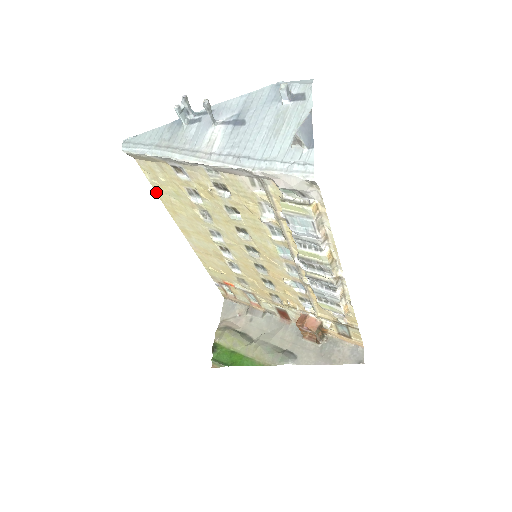
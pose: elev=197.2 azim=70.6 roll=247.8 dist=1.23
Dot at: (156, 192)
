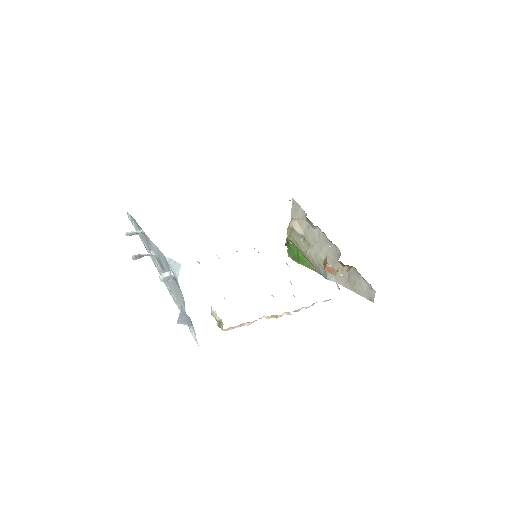
Dot at: occluded
